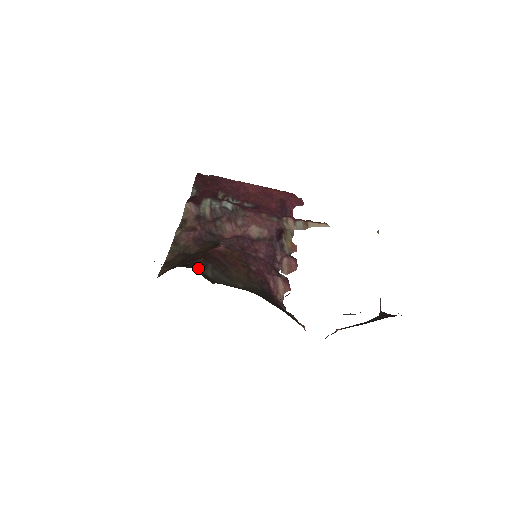
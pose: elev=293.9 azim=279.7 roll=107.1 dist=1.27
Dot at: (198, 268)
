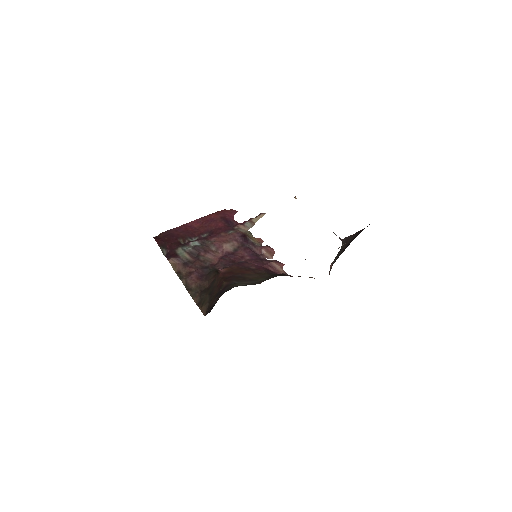
Dot at: (234, 286)
